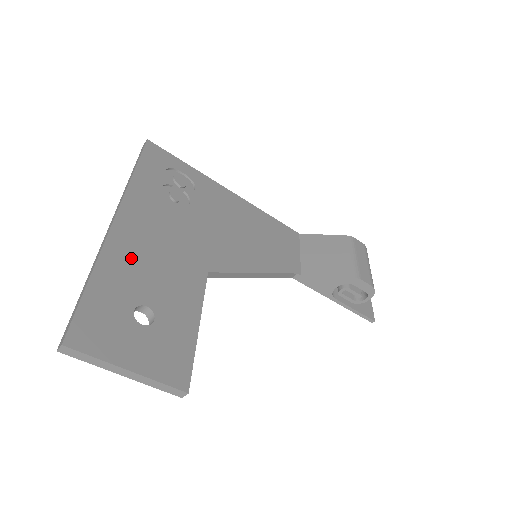
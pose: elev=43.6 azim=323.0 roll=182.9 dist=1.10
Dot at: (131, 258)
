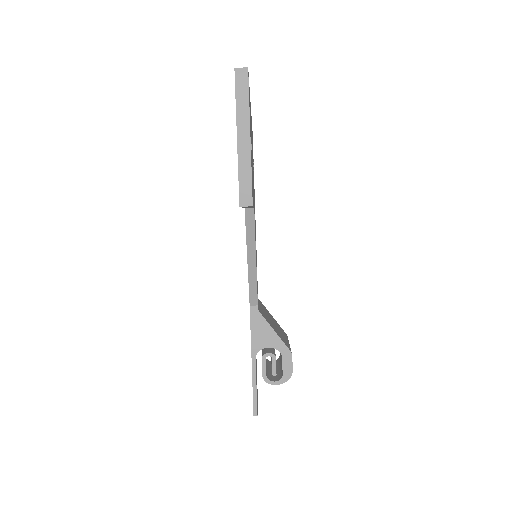
Dot at: (251, 129)
